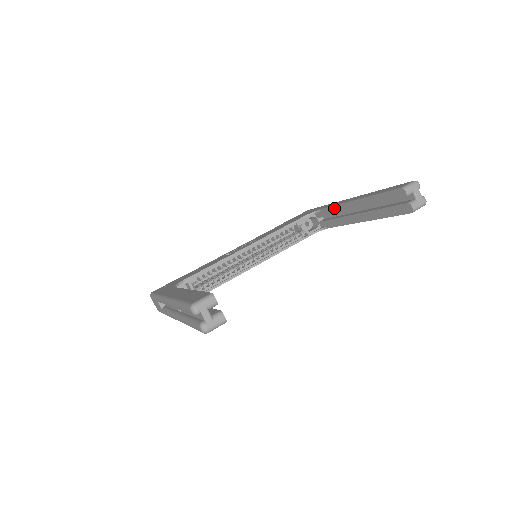
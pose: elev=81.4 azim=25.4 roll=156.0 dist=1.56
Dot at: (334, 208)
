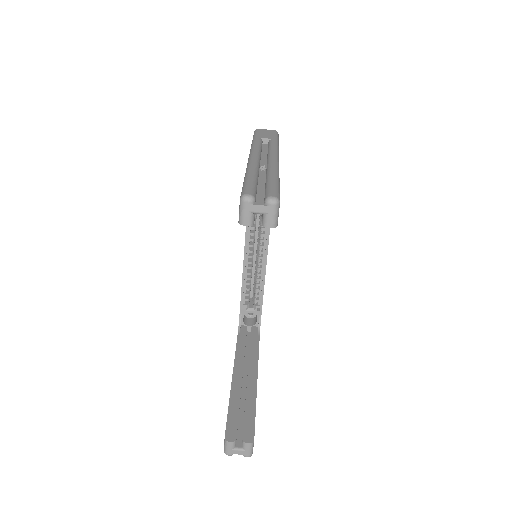
Dot at: occluded
